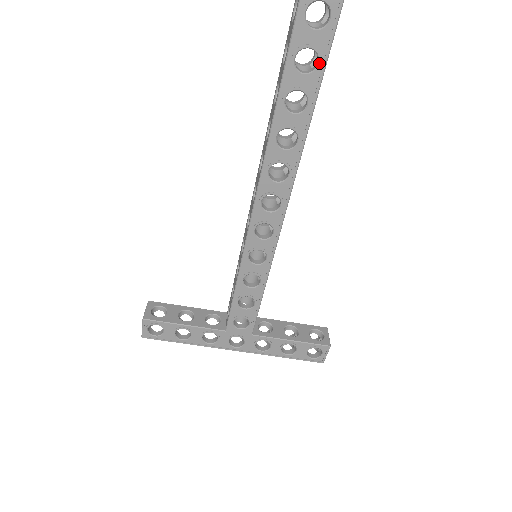
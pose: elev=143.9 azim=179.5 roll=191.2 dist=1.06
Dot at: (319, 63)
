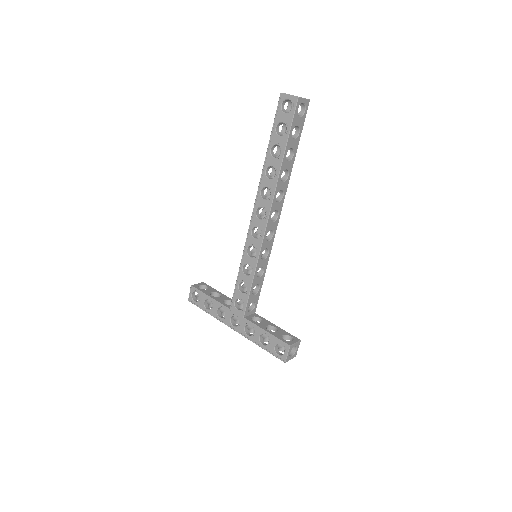
Dot at: (287, 130)
